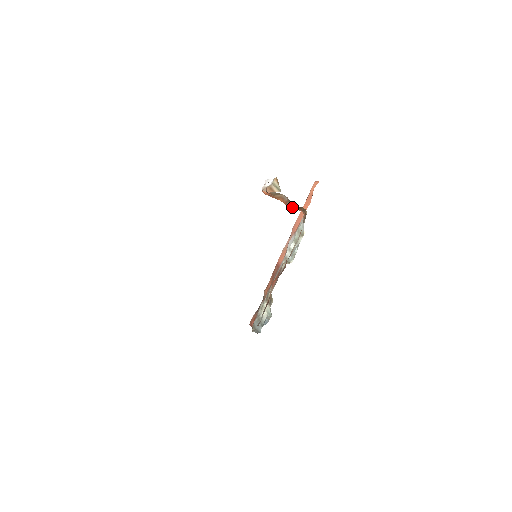
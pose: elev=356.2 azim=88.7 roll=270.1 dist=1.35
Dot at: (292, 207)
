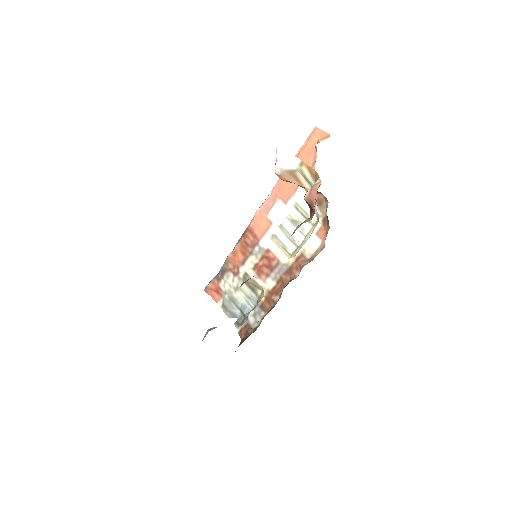
Dot at: occluded
